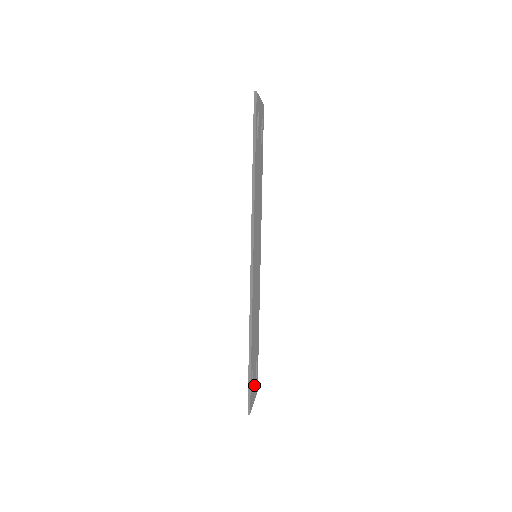
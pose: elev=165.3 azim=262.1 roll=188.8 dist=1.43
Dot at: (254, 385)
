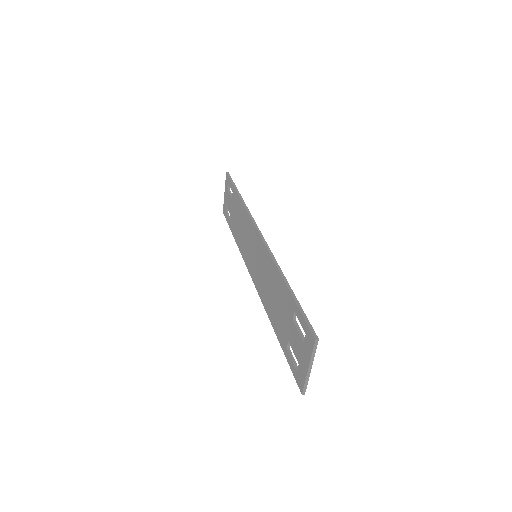
Dot at: (302, 350)
